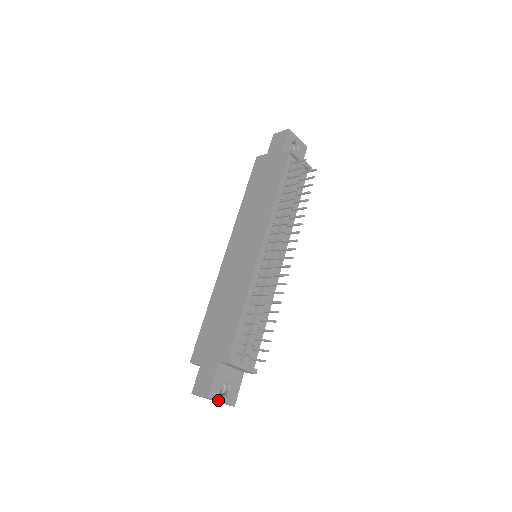
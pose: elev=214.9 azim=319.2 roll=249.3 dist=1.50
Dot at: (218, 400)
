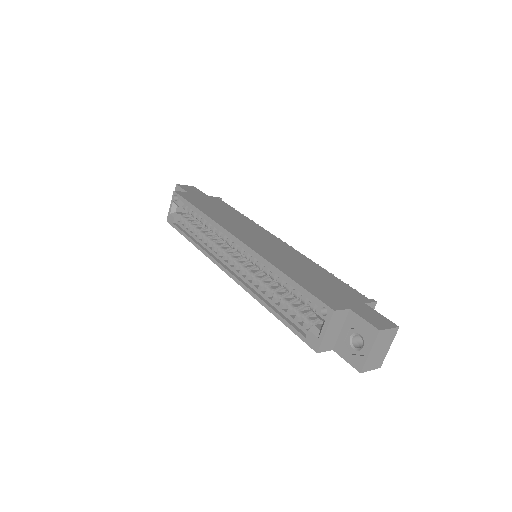
Dot at: (391, 341)
